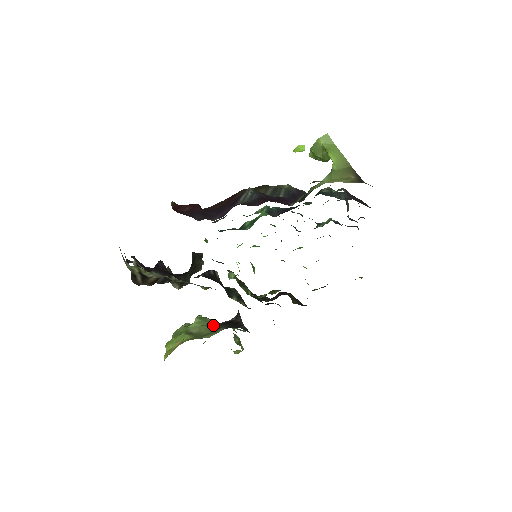
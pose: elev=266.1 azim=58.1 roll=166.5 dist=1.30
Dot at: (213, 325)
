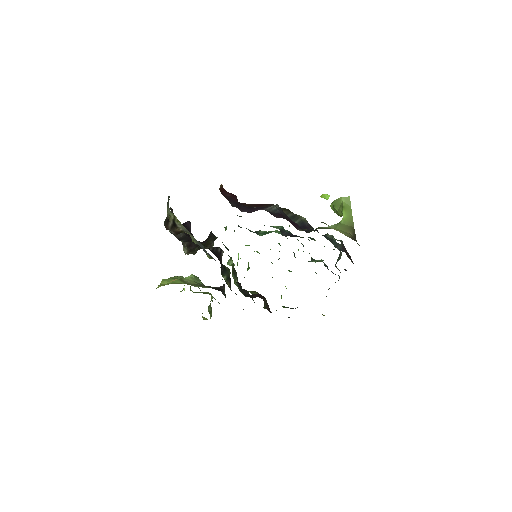
Dot at: occluded
